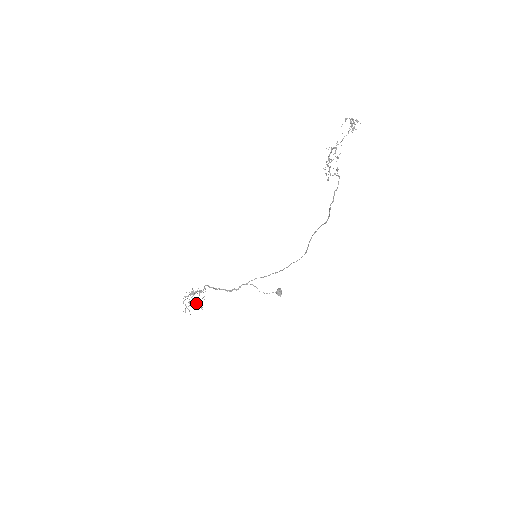
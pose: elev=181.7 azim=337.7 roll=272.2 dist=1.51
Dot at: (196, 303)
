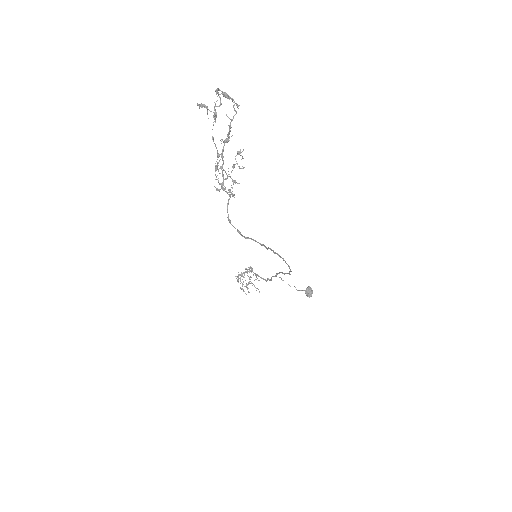
Dot at: occluded
